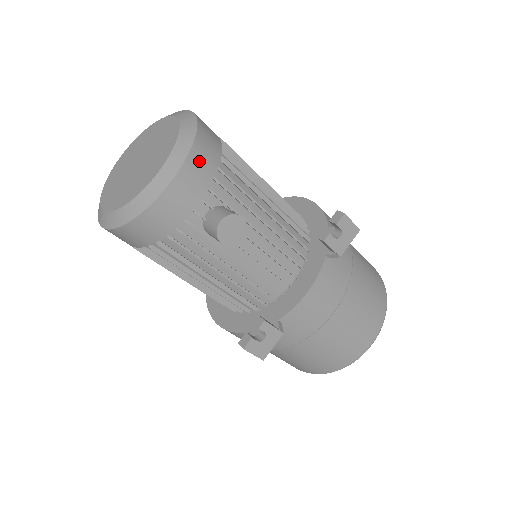
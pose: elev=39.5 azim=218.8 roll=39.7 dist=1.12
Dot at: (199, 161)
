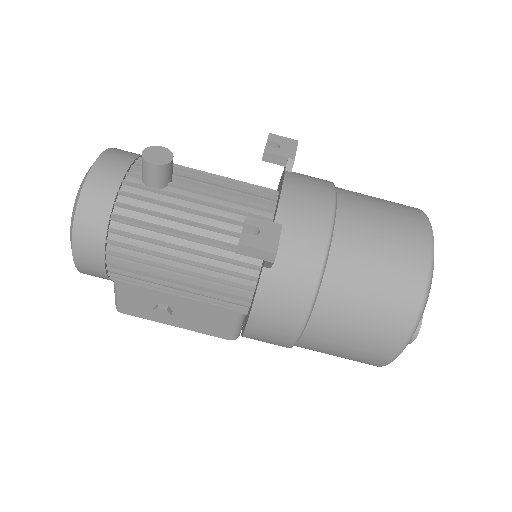
Dot at: (120, 151)
